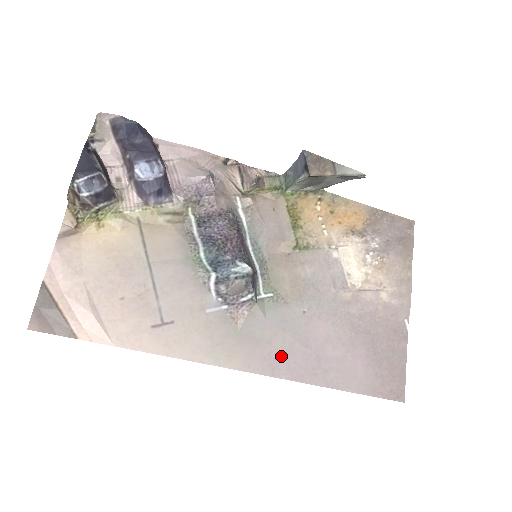
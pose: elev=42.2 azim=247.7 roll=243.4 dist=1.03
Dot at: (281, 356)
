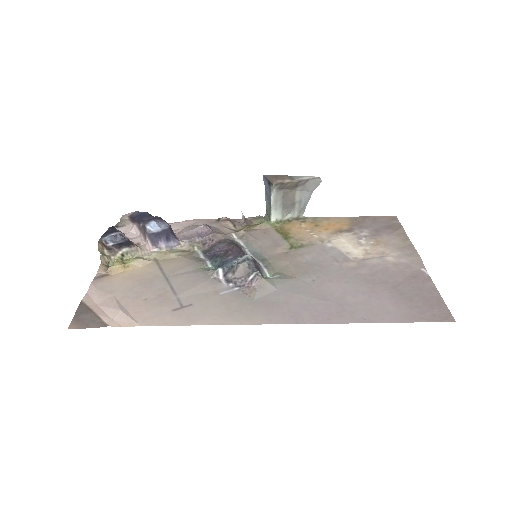
Dot at: (301, 309)
